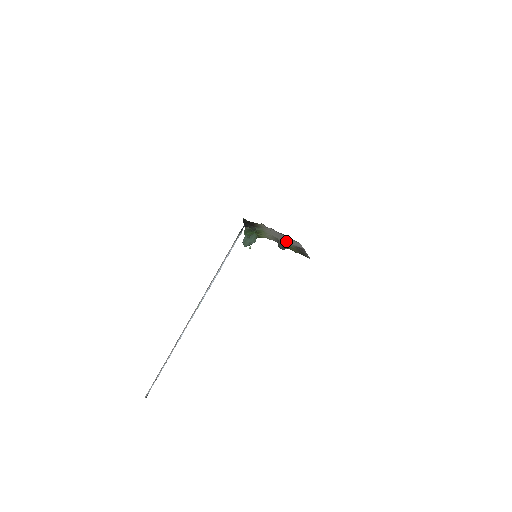
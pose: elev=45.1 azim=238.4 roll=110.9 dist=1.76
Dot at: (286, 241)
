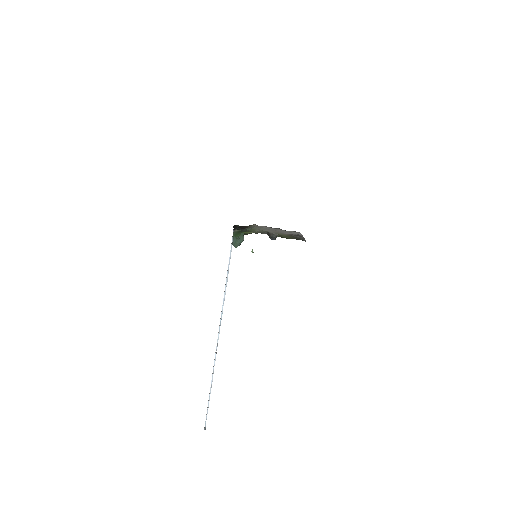
Dot at: (279, 232)
